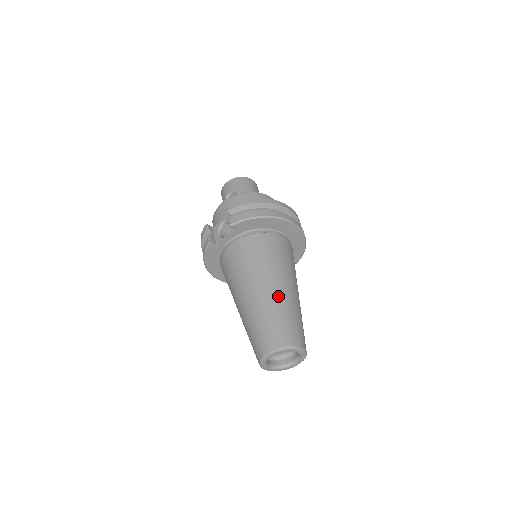
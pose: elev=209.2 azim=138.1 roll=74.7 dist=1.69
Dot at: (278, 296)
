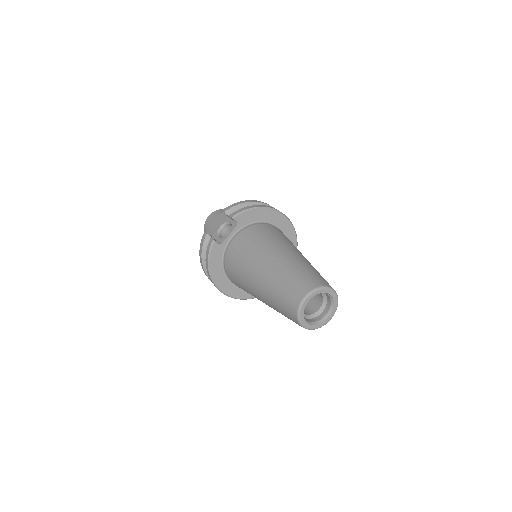
Dot at: (295, 257)
